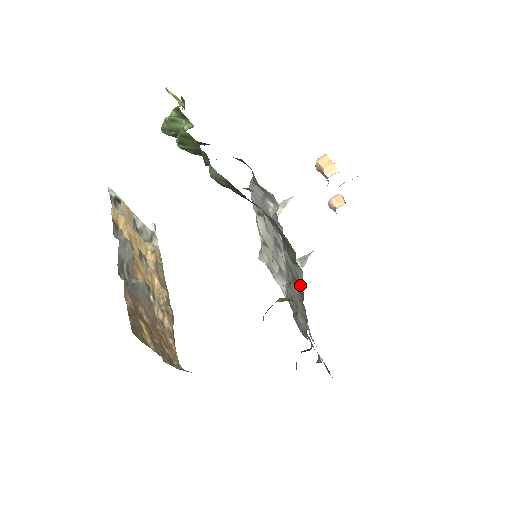
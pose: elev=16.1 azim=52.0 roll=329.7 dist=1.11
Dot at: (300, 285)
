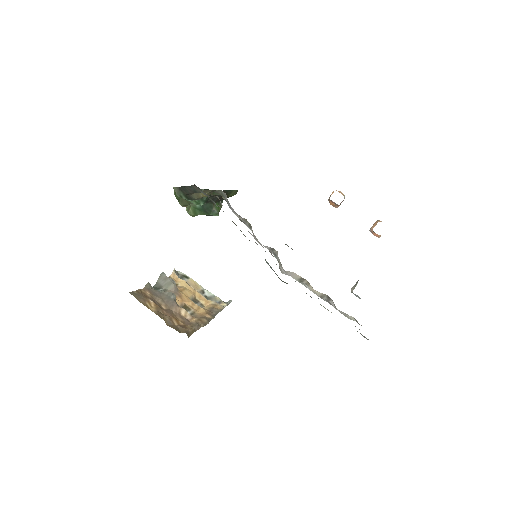
Dot at: occluded
